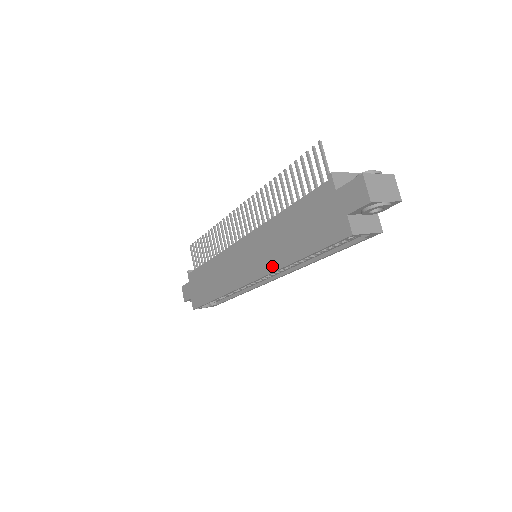
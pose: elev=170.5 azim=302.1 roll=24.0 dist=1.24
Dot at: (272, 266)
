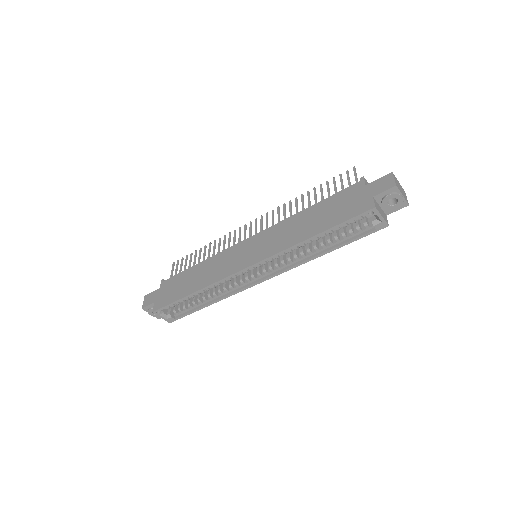
Dot at: (282, 247)
